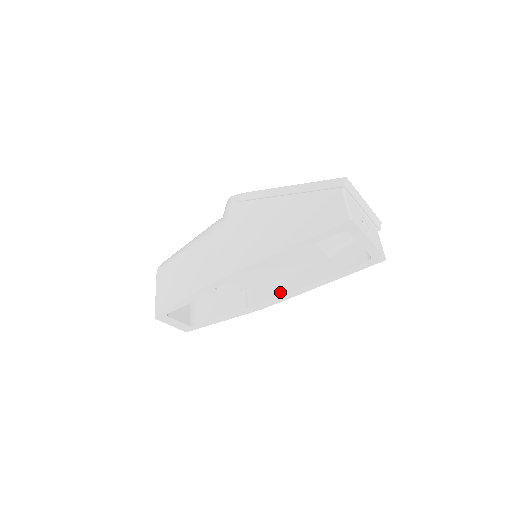
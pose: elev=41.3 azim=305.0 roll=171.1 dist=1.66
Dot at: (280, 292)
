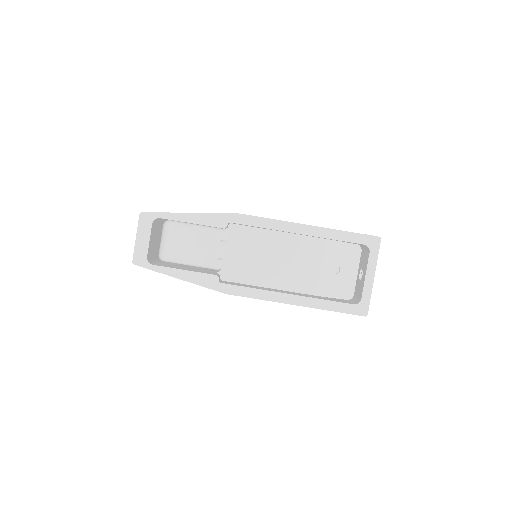
Dot at: (258, 288)
